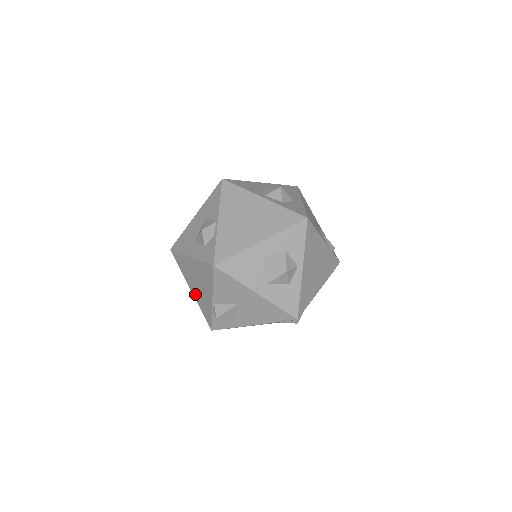
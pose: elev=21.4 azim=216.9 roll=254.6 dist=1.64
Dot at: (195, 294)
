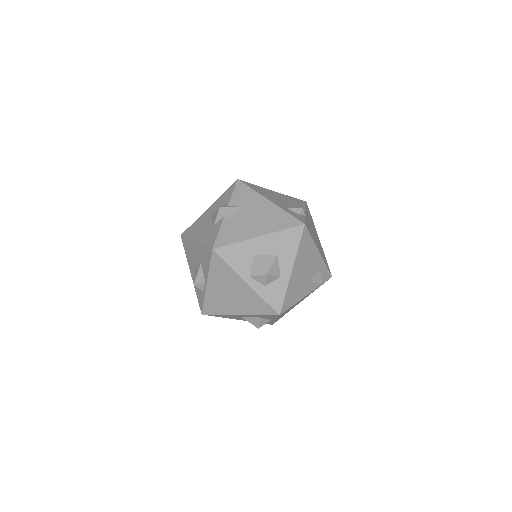
Dot at: occluded
